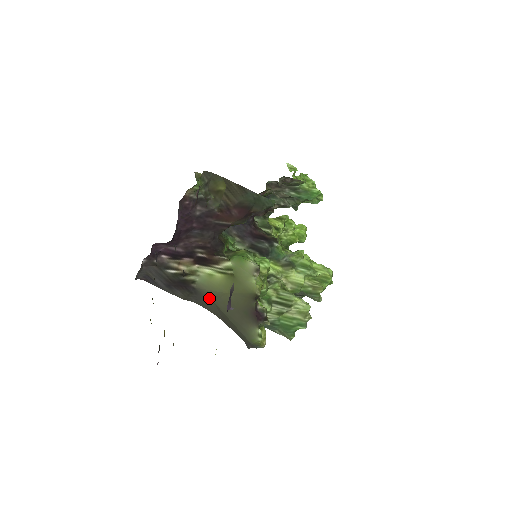
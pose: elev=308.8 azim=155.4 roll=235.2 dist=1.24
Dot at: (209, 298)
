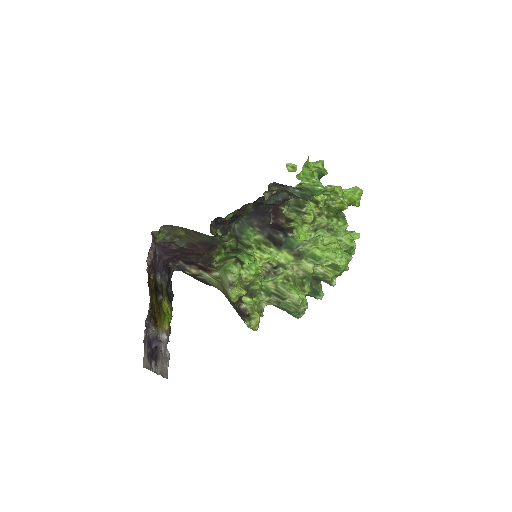
Dot at: occluded
